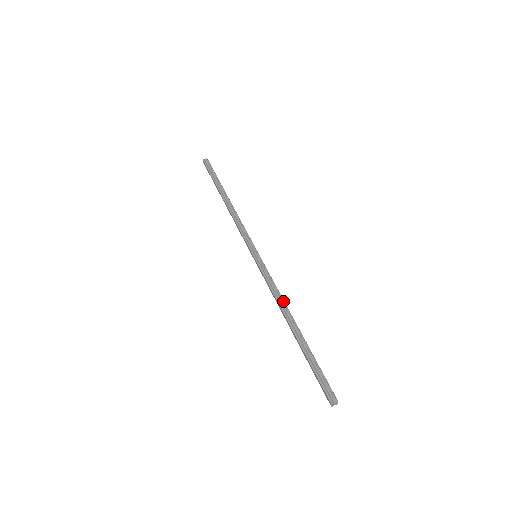
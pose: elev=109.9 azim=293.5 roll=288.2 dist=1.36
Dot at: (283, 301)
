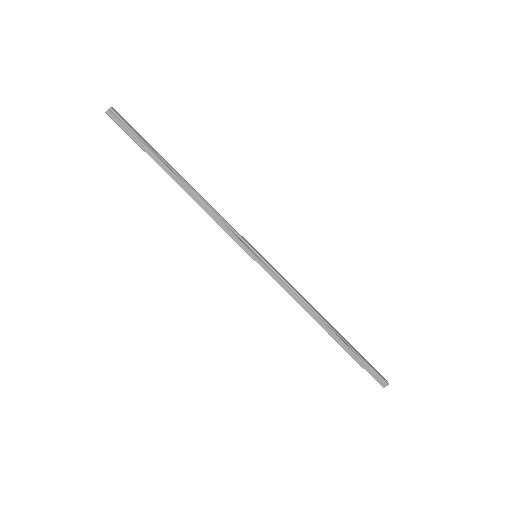
Dot at: (309, 306)
